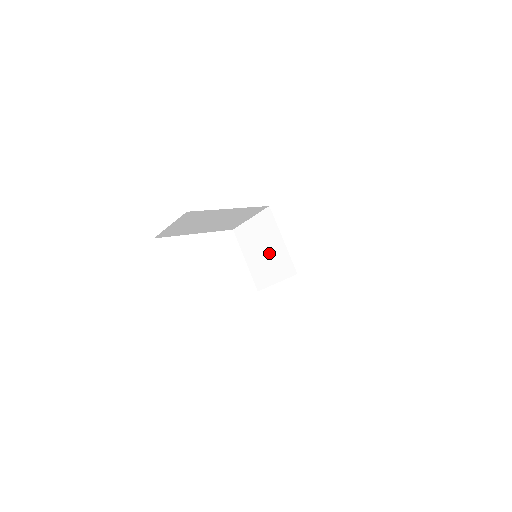
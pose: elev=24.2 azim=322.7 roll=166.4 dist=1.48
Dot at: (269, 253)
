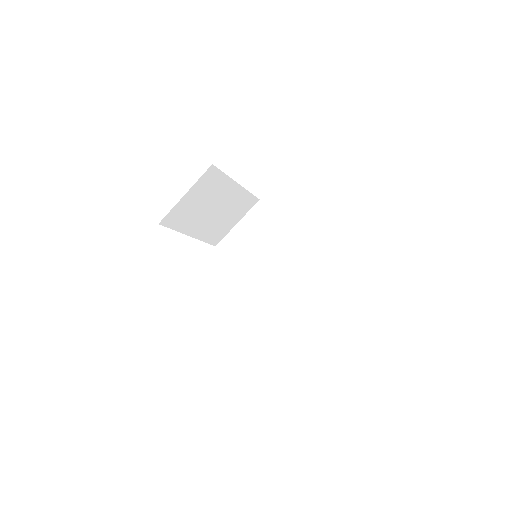
Dot at: (270, 248)
